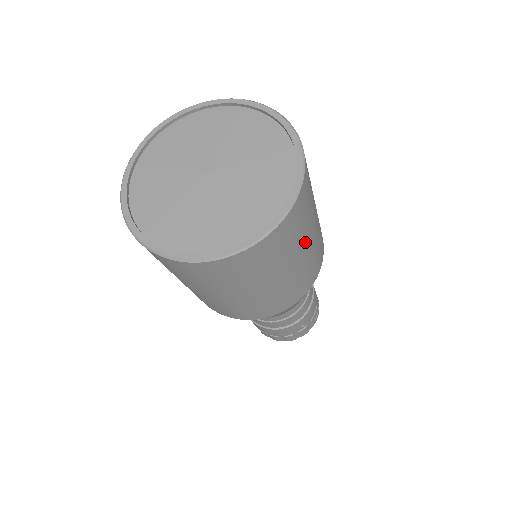
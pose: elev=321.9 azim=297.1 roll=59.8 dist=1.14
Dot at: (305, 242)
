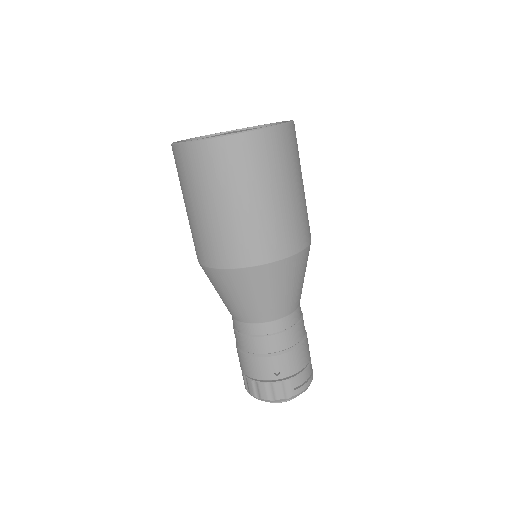
Dot at: (269, 188)
